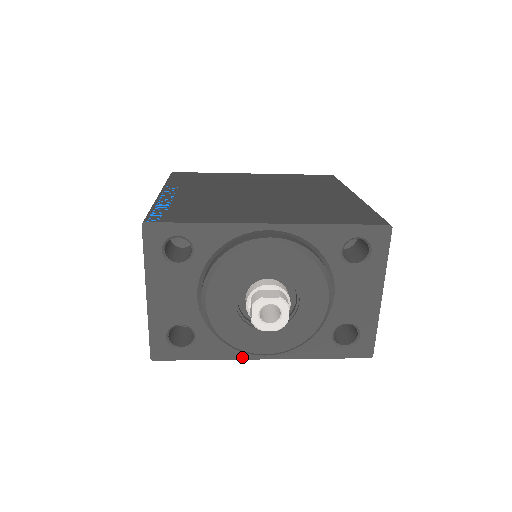
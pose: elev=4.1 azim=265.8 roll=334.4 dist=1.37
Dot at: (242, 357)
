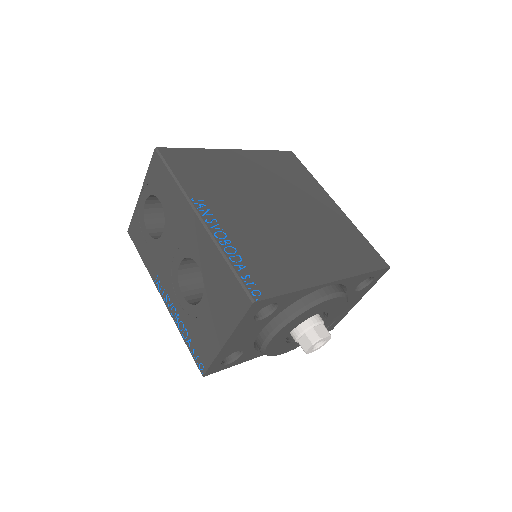
Dot at: occluded
